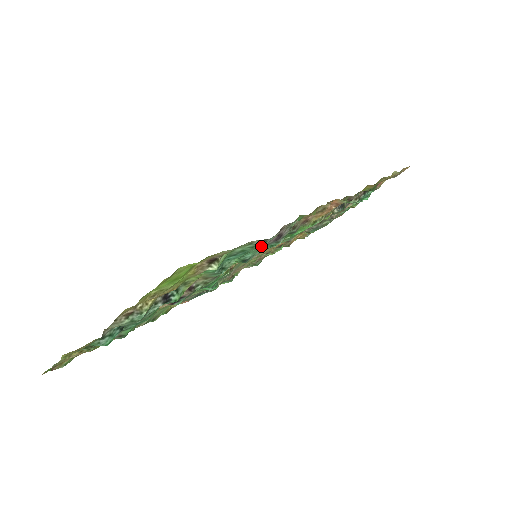
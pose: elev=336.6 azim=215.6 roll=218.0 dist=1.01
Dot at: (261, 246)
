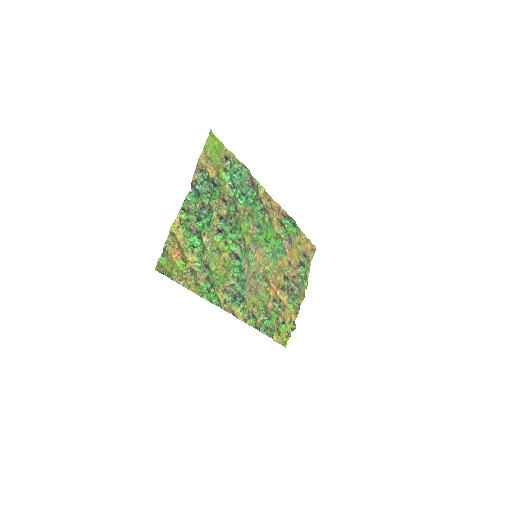
Dot at: (247, 185)
